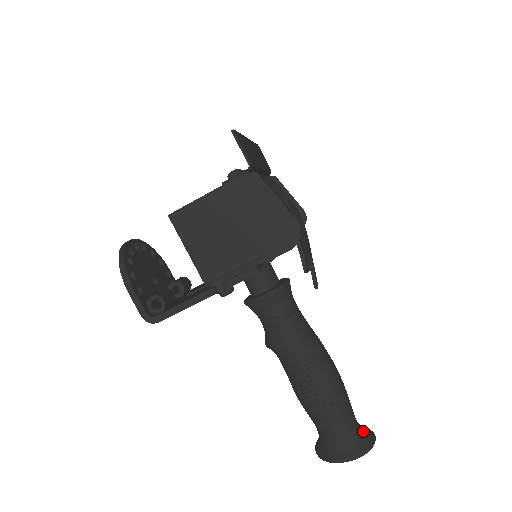
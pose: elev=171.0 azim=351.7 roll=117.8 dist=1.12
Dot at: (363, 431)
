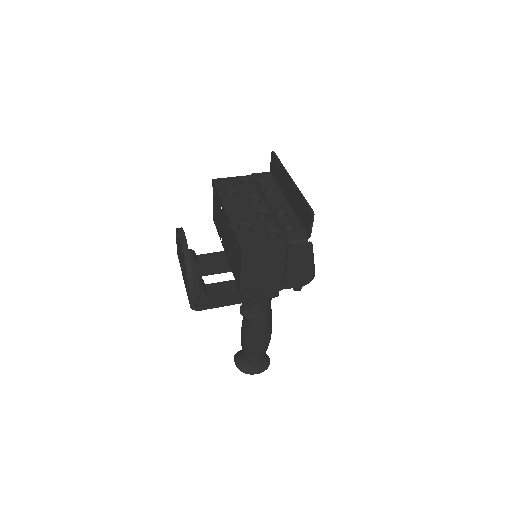
Dot at: (266, 357)
